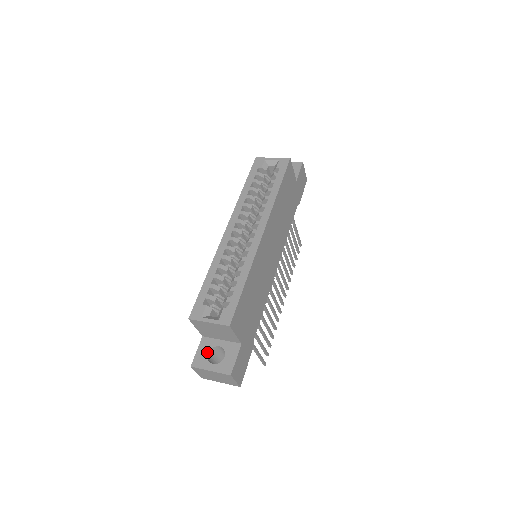
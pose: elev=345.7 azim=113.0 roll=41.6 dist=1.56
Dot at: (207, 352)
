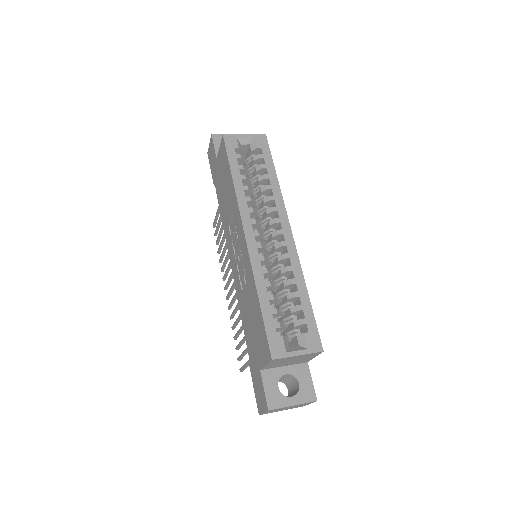
Dot at: (277, 386)
